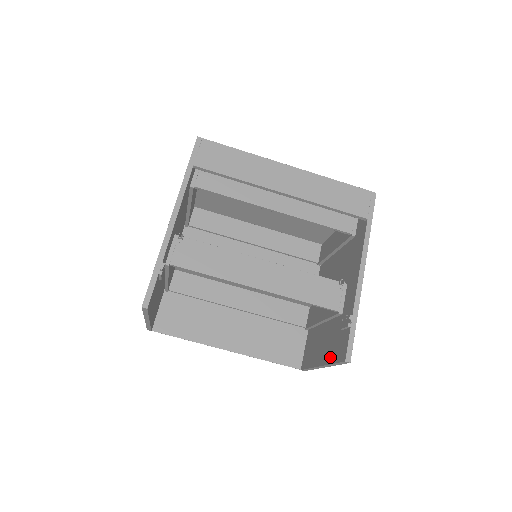
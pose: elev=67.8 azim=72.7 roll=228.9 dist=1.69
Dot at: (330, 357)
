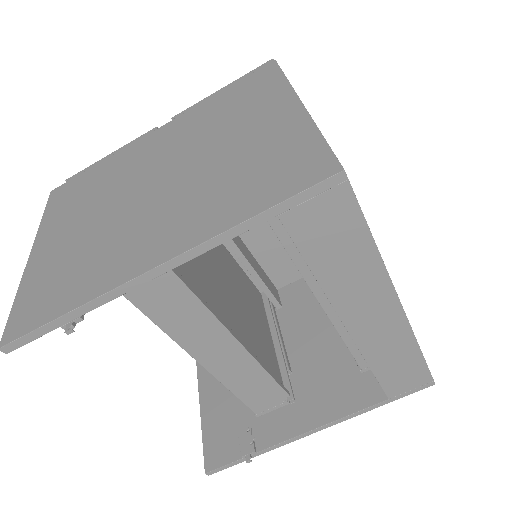
Dot at: (208, 419)
